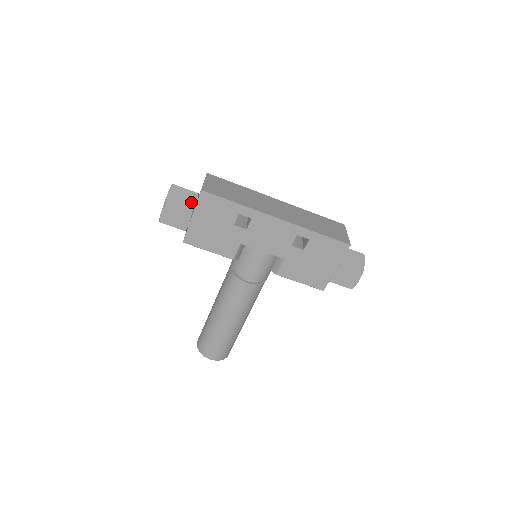
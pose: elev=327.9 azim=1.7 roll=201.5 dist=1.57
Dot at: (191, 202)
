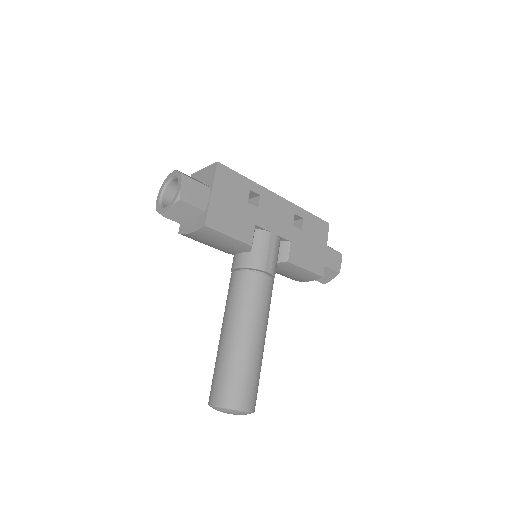
Dot at: occluded
